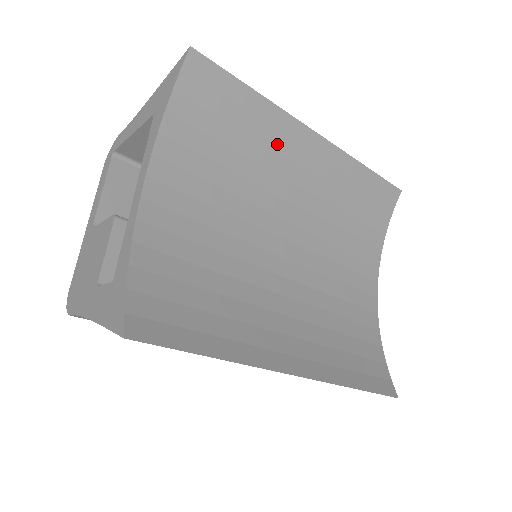
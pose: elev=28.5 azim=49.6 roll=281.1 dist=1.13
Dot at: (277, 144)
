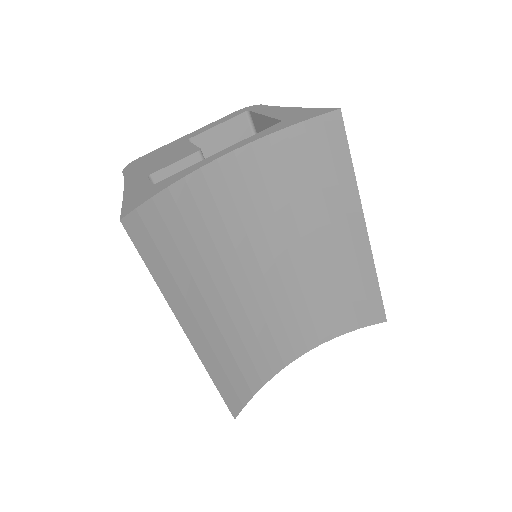
Dot at: (334, 212)
